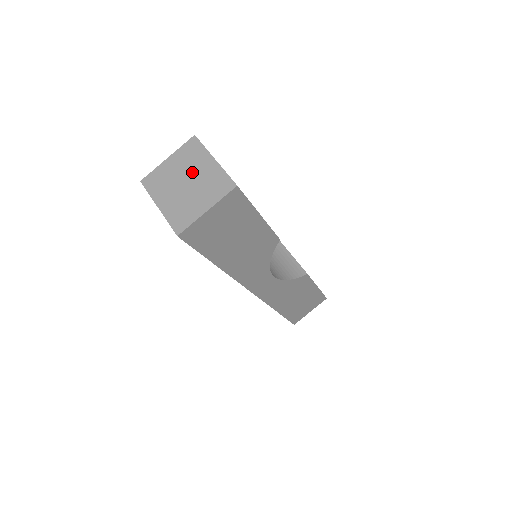
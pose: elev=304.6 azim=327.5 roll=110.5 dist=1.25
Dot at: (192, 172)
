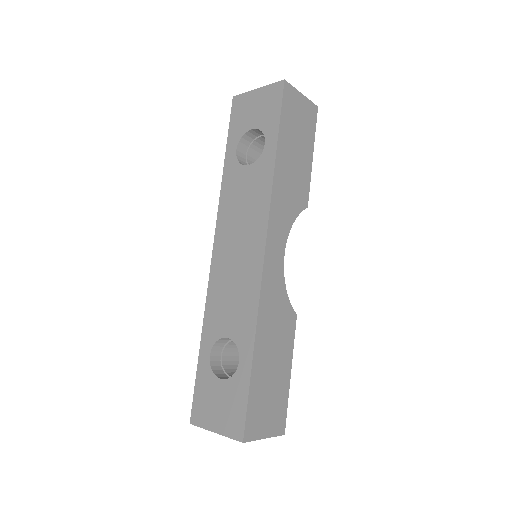
Dot at: occluded
